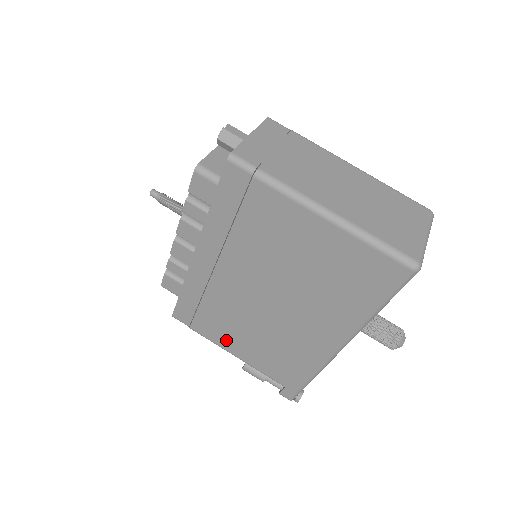
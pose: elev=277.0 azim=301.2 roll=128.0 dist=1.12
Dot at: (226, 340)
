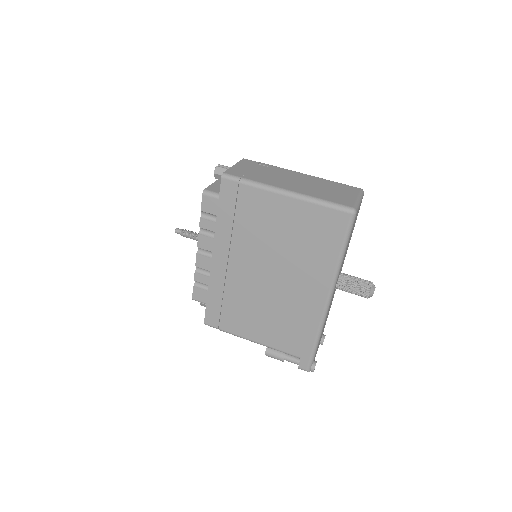
Dot at: (247, 329)
